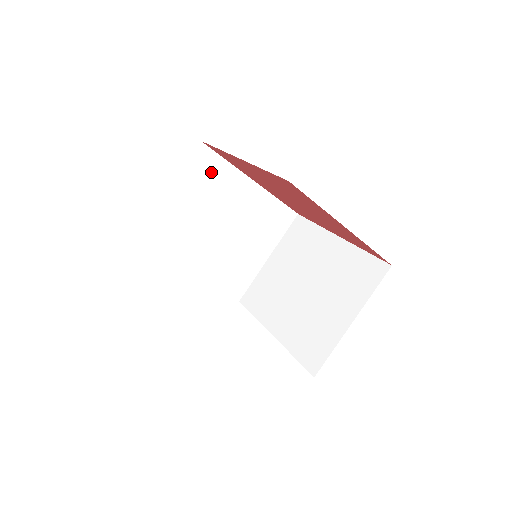
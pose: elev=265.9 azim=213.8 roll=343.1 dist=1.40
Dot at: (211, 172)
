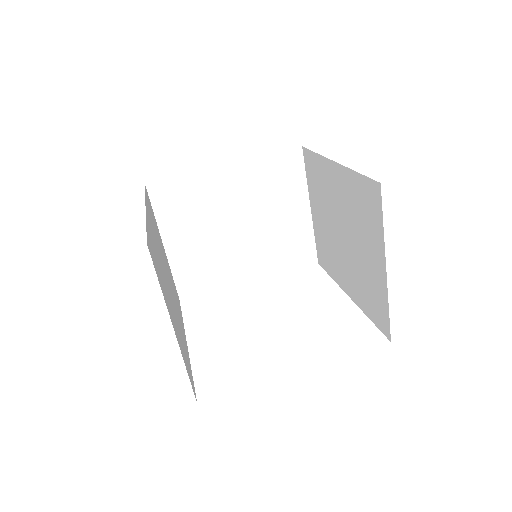
Dot at: (180, 195)
